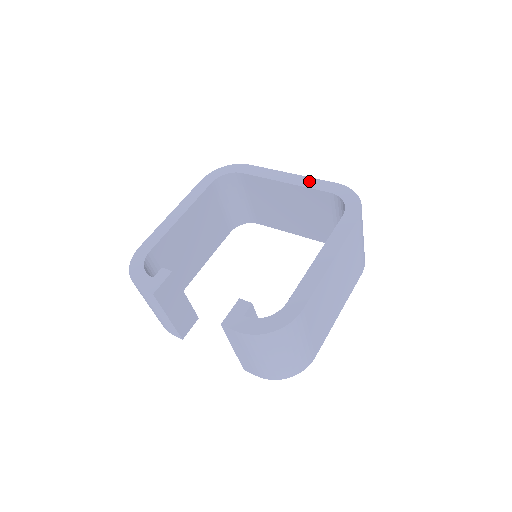
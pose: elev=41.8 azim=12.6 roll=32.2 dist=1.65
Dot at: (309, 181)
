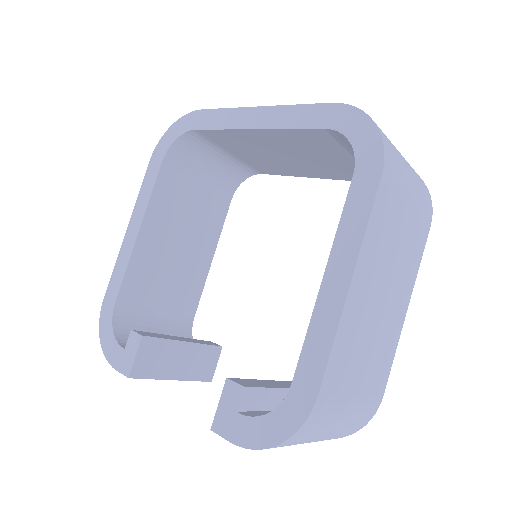
Dot at: (288, 114)
